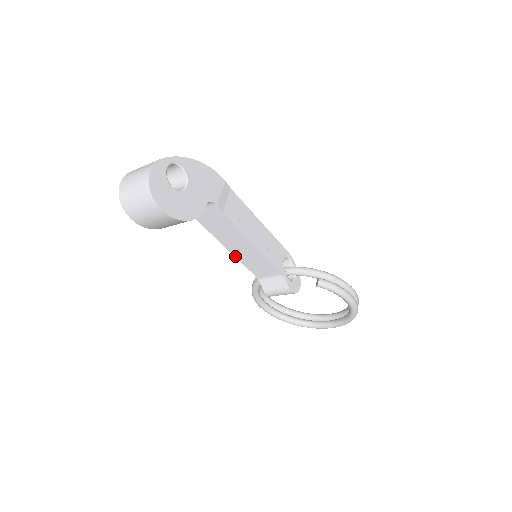
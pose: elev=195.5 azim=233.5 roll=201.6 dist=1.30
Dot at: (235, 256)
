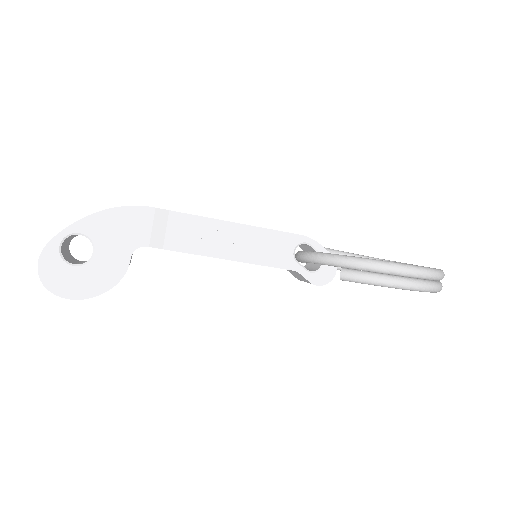
Dot at: occluded
